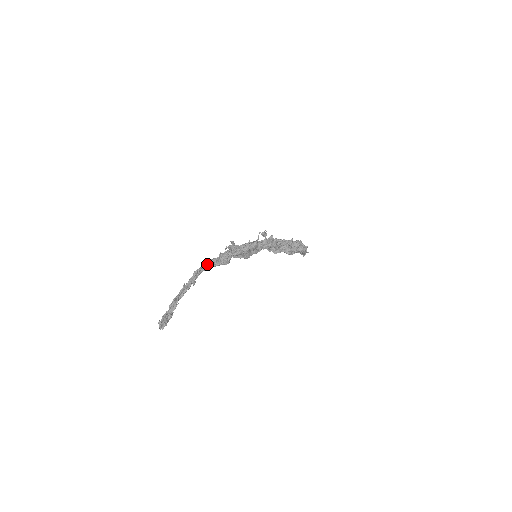
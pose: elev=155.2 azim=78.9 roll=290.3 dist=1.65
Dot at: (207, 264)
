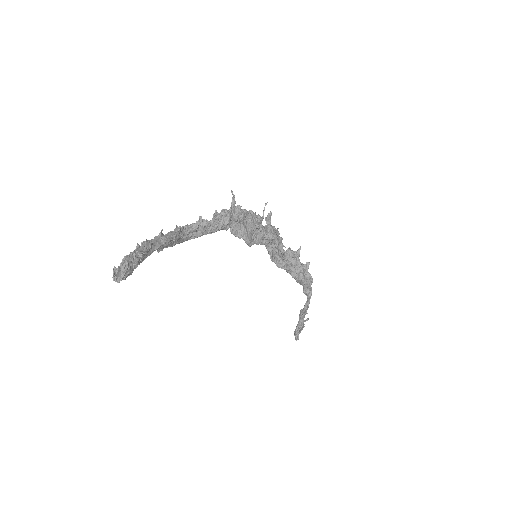
Dot at: (196, 221)
